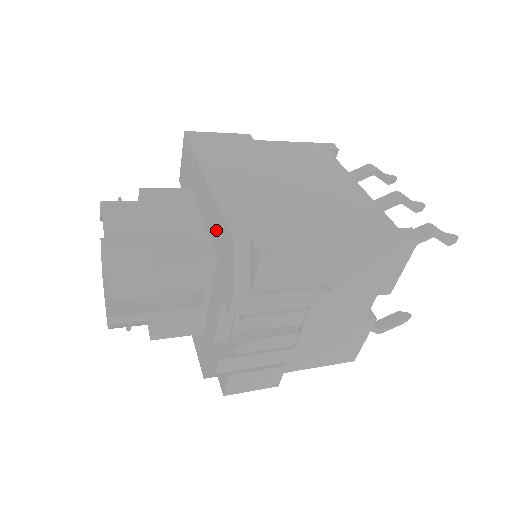
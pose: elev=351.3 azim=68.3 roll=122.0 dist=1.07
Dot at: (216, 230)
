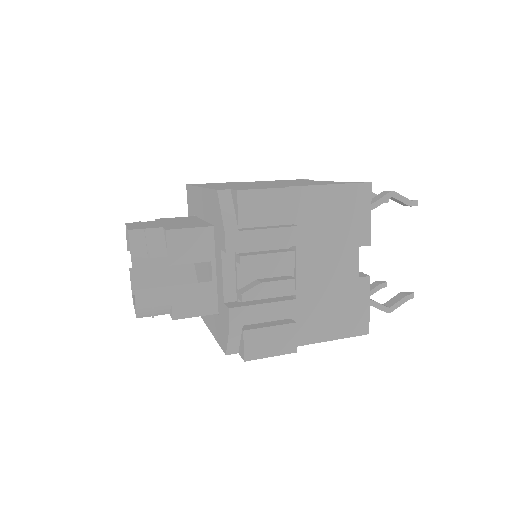
Dot at: (209, 207)
